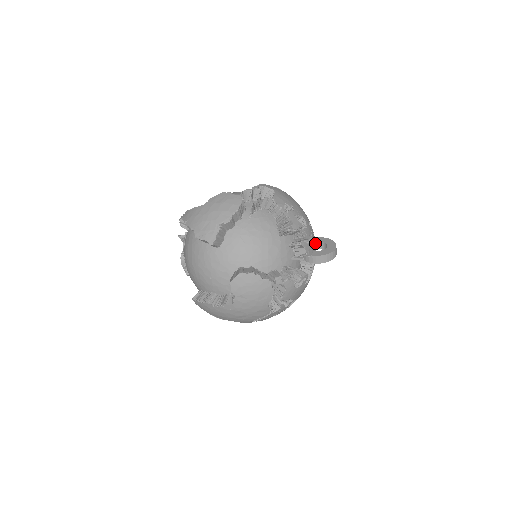
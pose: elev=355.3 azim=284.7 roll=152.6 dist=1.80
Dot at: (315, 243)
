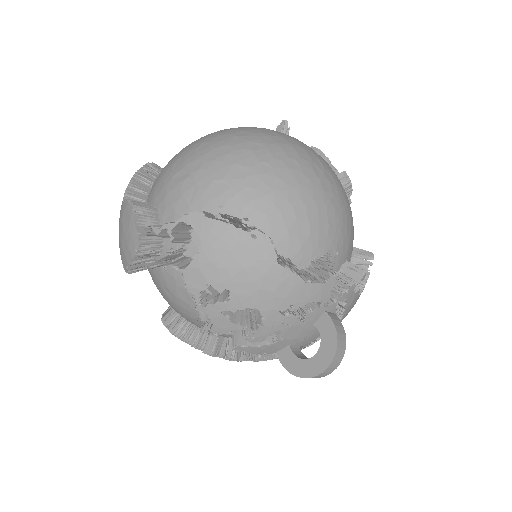
Dot at: (313, 325)
